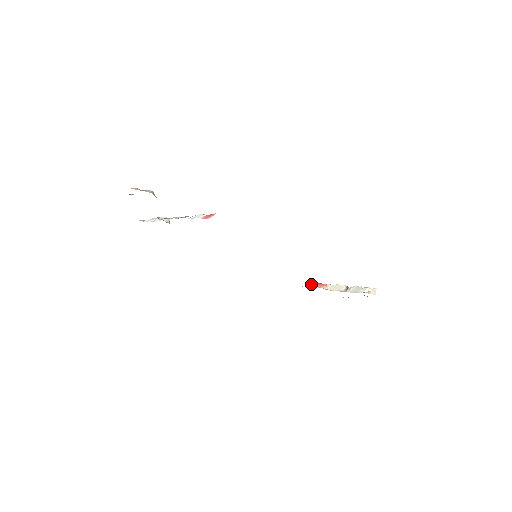
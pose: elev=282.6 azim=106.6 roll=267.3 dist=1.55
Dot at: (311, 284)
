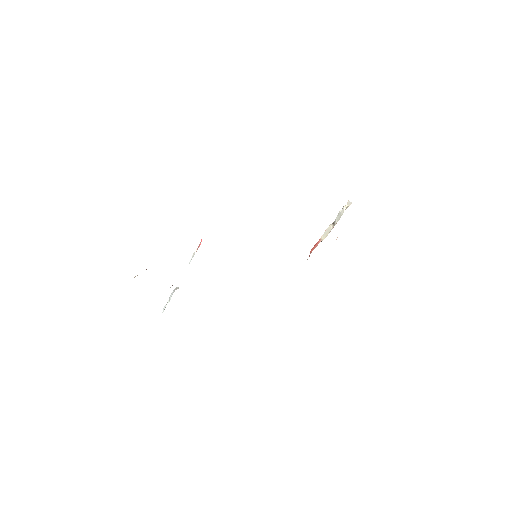
Dot at: (311, 251)
